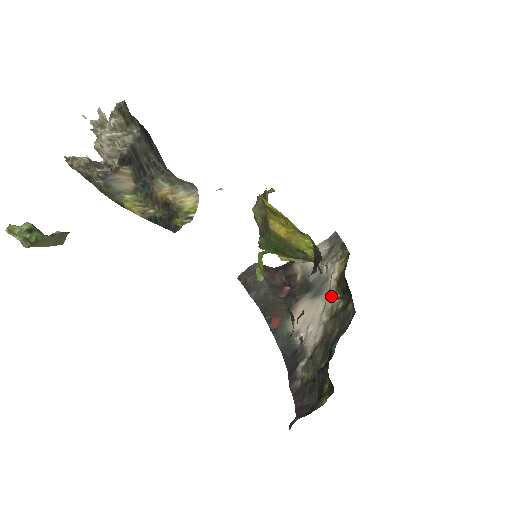
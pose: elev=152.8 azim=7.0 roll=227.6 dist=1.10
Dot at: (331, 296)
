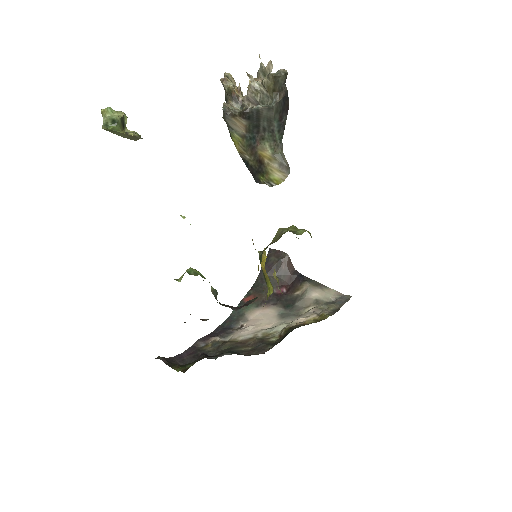
Dot at: (282, 328)
